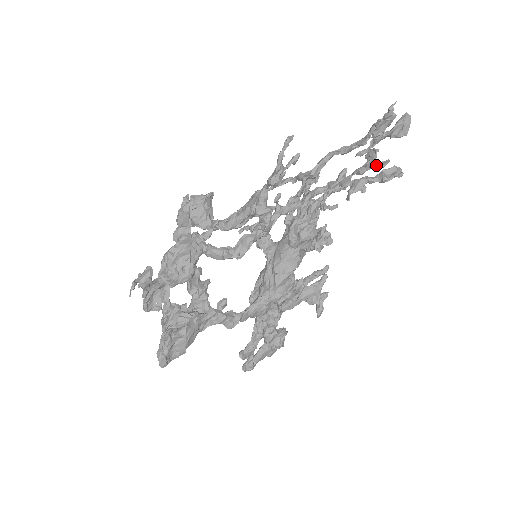
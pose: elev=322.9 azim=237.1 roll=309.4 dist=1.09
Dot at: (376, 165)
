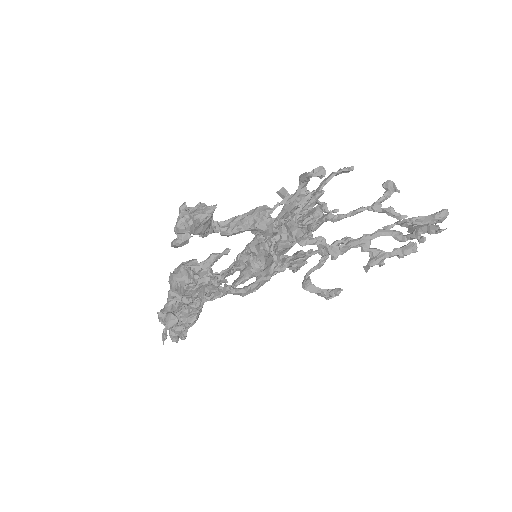
Dot at: (394, 216)
